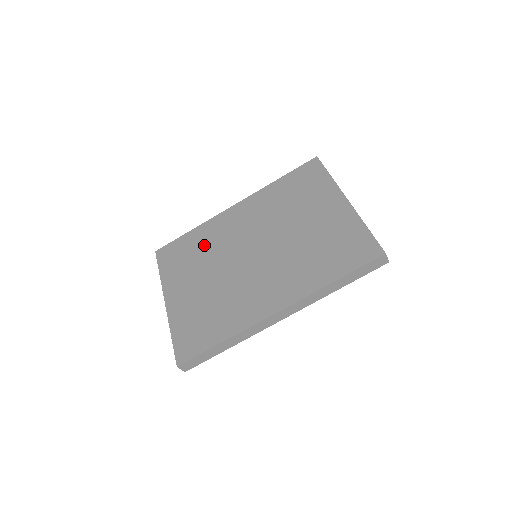
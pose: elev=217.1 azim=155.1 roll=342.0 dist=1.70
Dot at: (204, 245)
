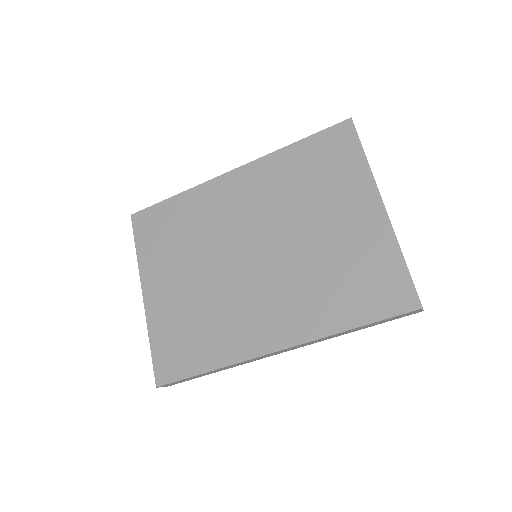
Dot at: (191, 224)
